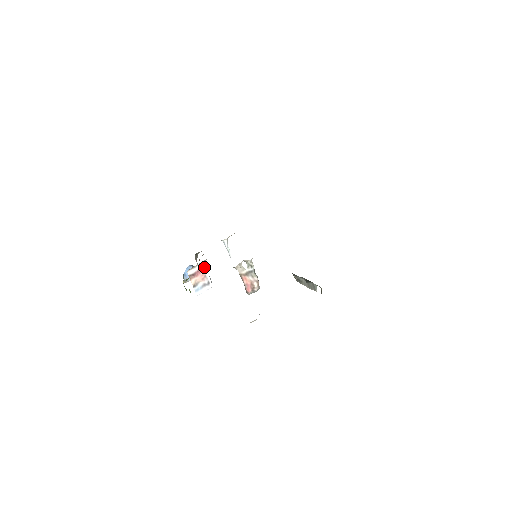
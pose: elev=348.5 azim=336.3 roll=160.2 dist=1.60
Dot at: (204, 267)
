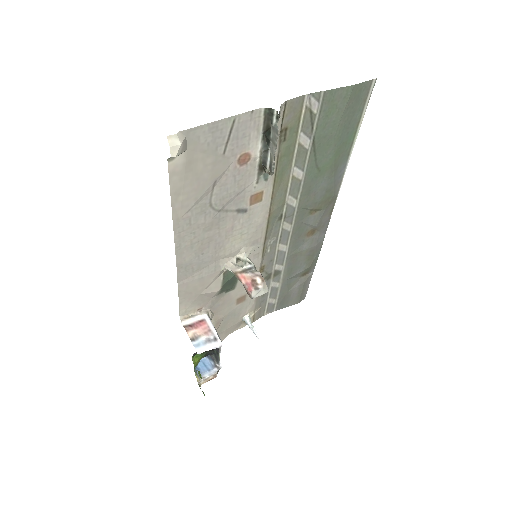
Dot at: (207, 320)
